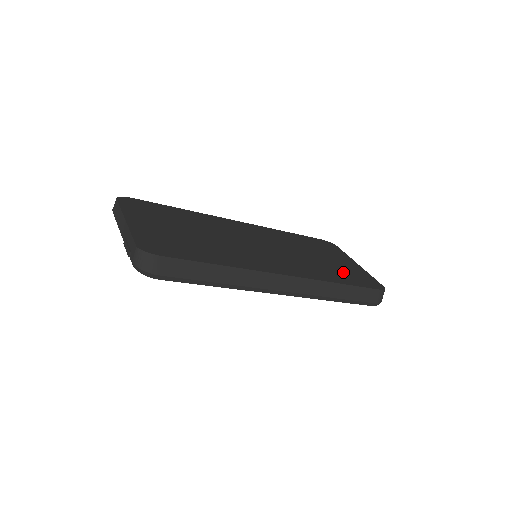
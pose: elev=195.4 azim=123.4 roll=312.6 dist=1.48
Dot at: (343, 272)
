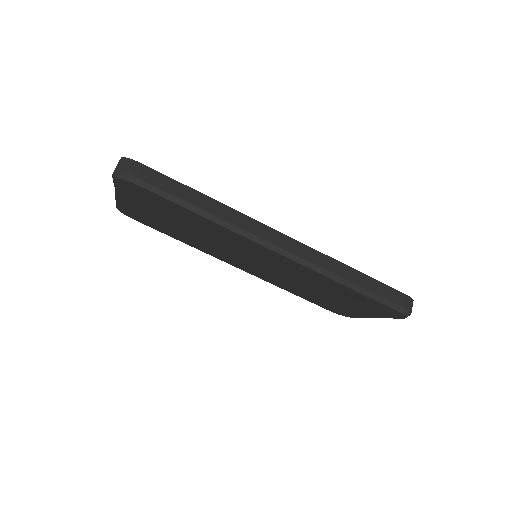
Dot at: occluded
